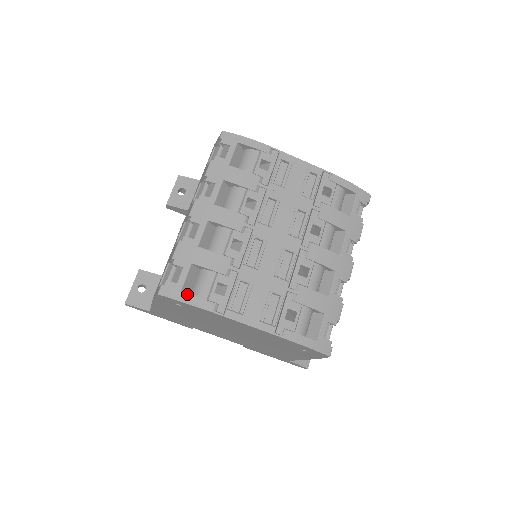
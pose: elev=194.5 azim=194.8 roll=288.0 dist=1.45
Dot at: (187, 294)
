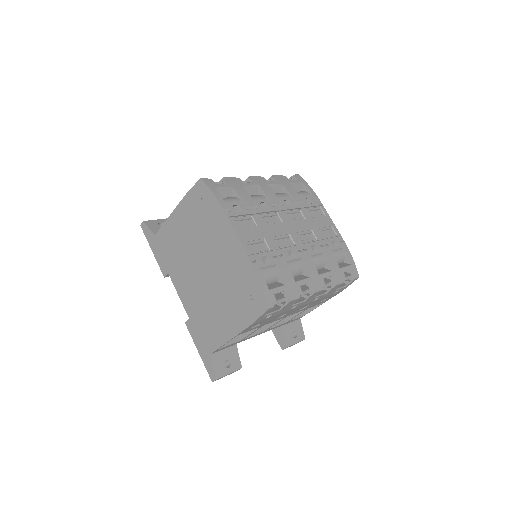
Dot at: (217, 191)
